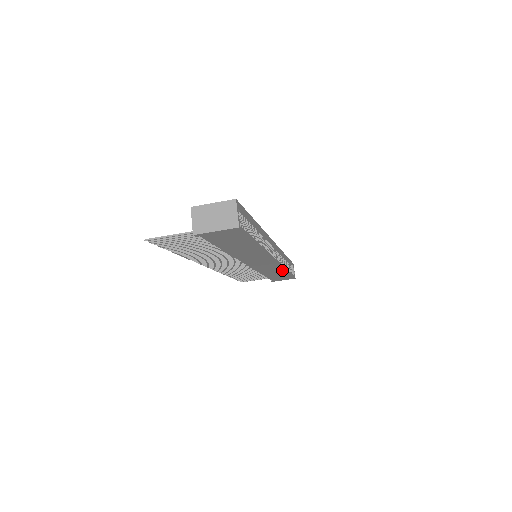
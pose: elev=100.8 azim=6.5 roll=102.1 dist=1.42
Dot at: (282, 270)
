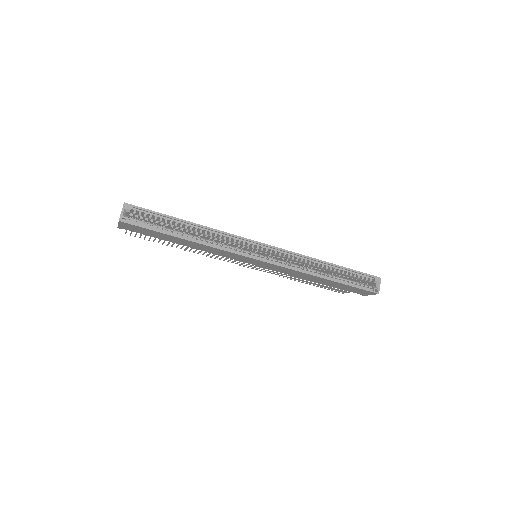
Dot at: (311, 275)
